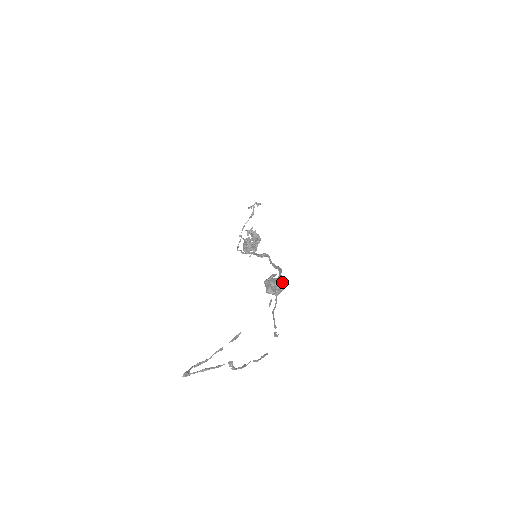
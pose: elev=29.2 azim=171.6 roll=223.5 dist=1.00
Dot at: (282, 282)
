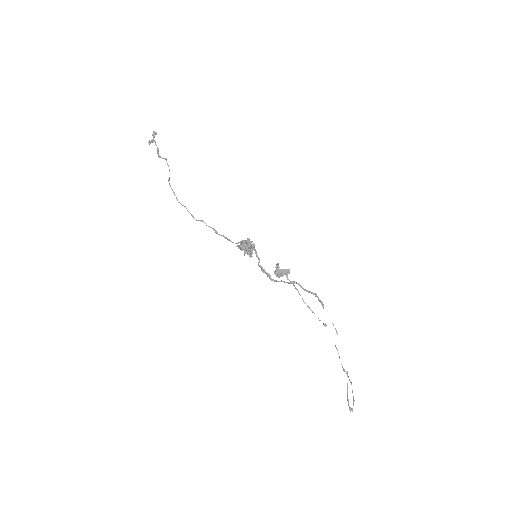
Dot at: (289, 270)
